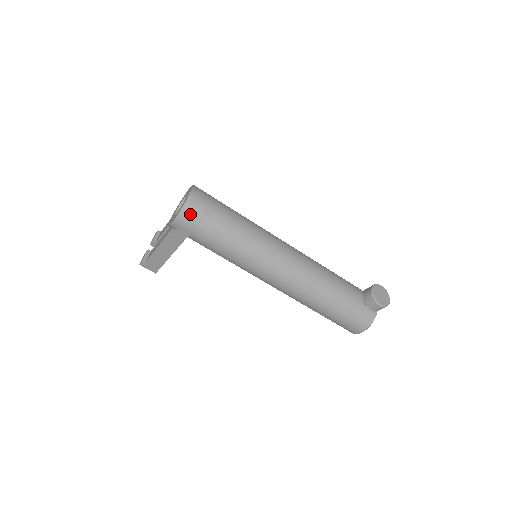
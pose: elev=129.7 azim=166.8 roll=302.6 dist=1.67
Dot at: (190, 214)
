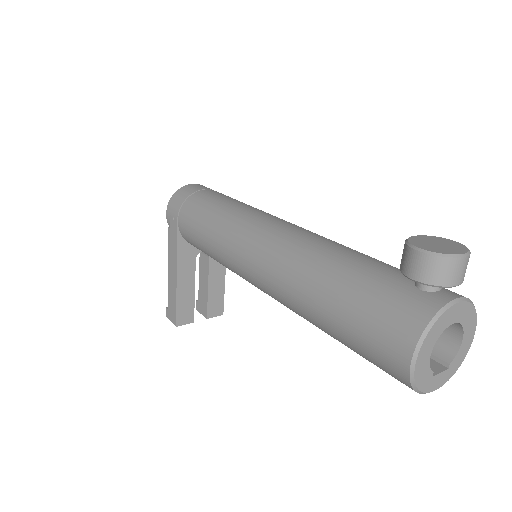
Dot at: (179, 197)
